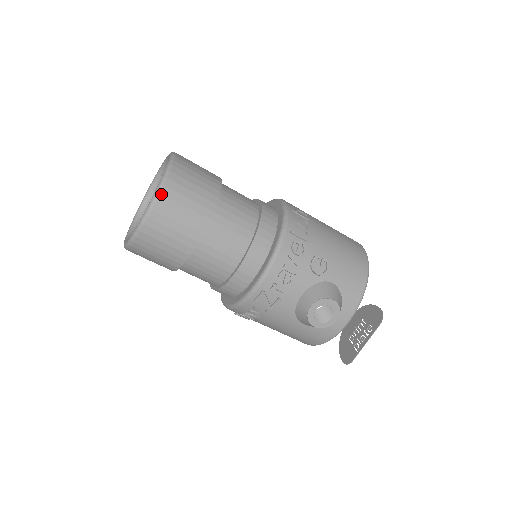
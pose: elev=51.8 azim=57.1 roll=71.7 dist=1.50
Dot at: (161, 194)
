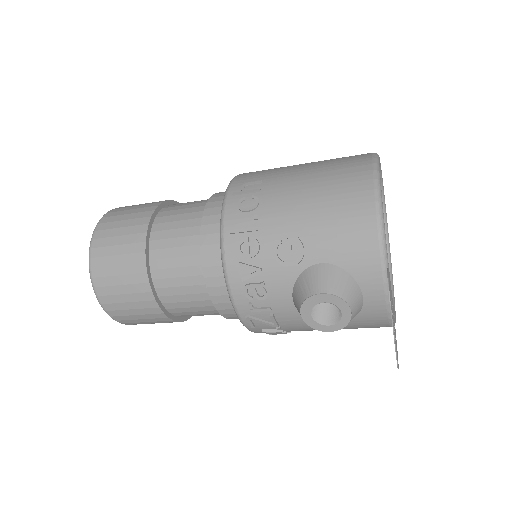
Dot at: (93, 278)
